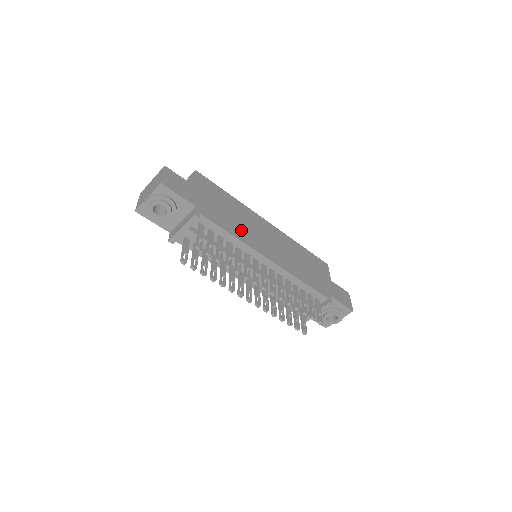
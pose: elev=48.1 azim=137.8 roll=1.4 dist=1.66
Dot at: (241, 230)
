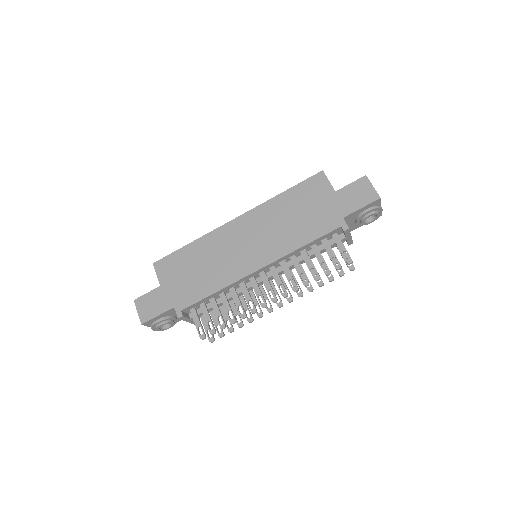
Dot at: (218, 274)
